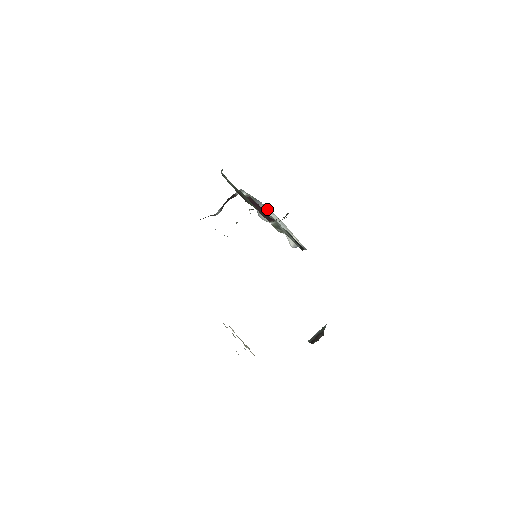
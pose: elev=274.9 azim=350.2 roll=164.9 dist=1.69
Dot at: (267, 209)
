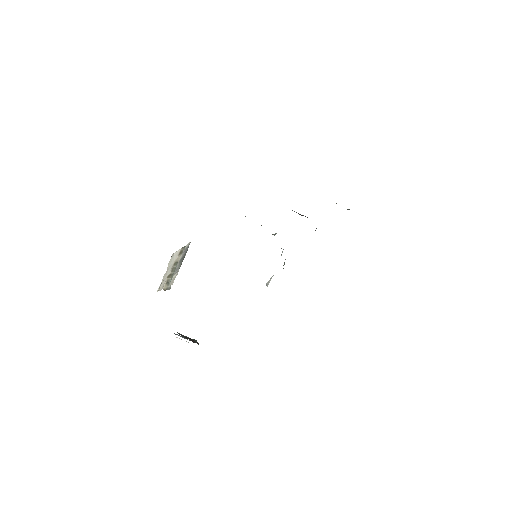
Dot at: occluded
